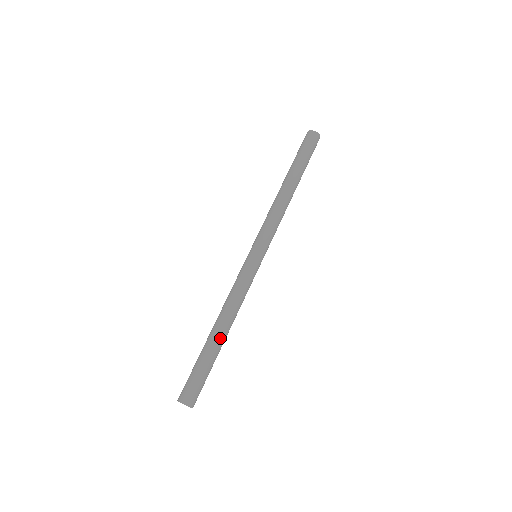
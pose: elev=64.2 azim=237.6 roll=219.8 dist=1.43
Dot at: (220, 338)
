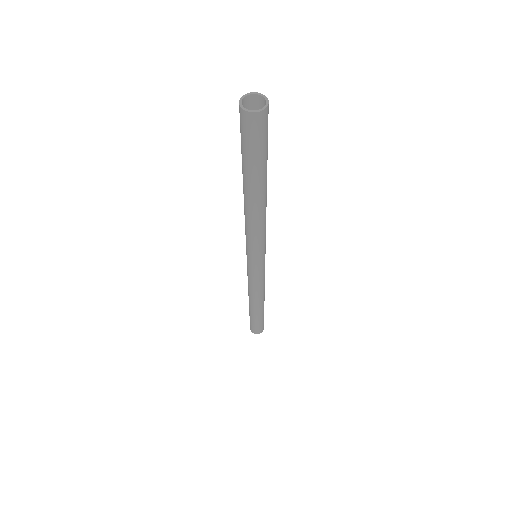
Dot at: occluded
